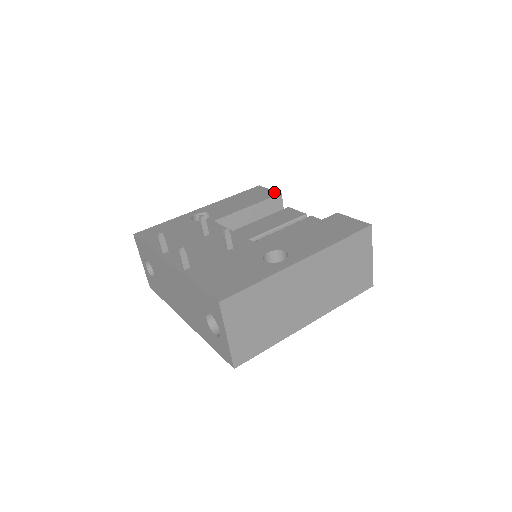
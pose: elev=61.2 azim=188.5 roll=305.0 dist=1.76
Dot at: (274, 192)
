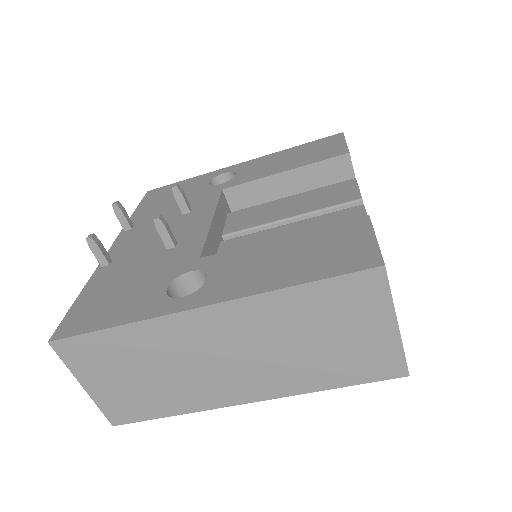
Dot at: (342, 148)
